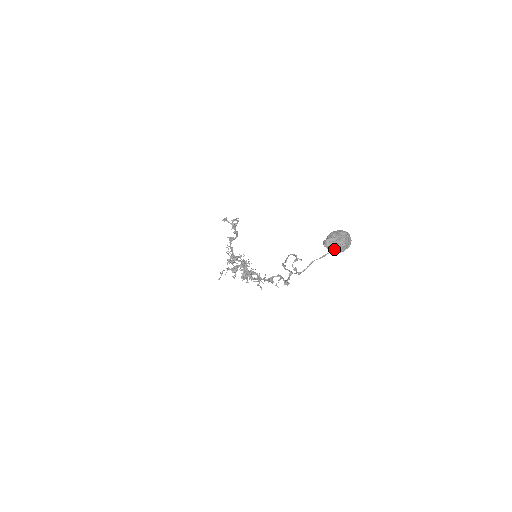
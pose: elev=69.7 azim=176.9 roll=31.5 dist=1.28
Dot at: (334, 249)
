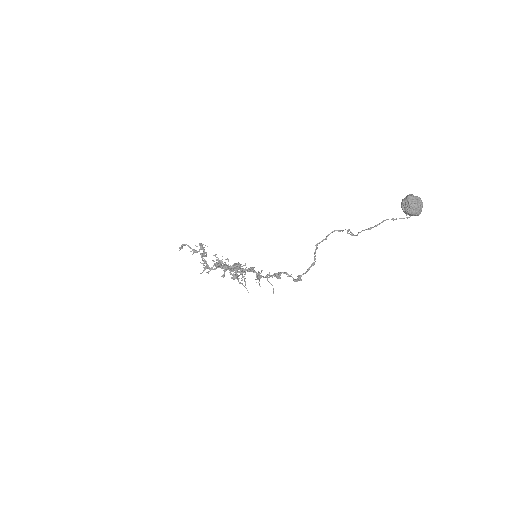
Dot at: (415, 207)
